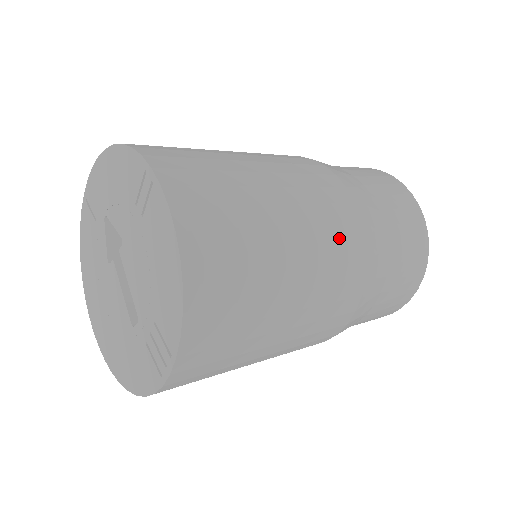
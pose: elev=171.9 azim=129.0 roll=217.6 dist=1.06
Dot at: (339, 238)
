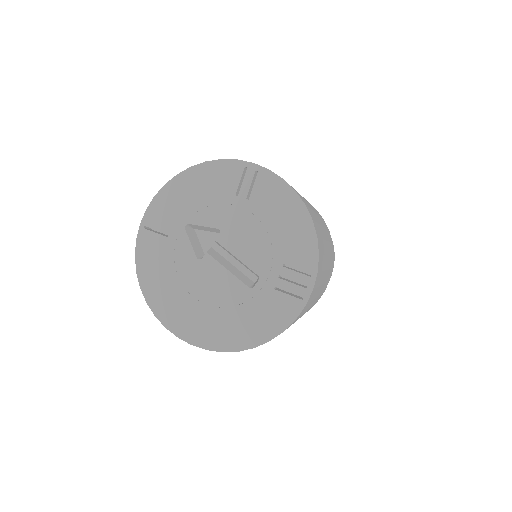
Dot at: (320, 216)
